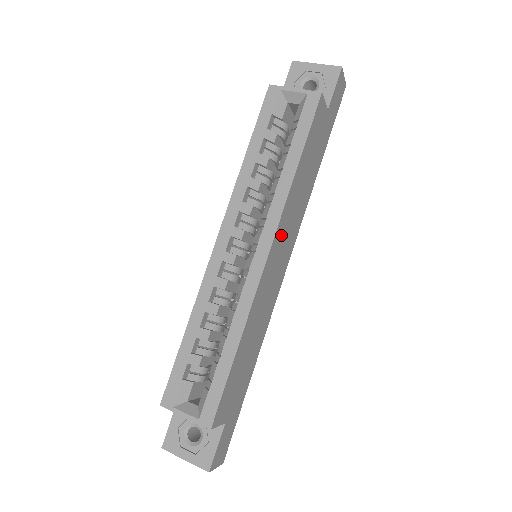
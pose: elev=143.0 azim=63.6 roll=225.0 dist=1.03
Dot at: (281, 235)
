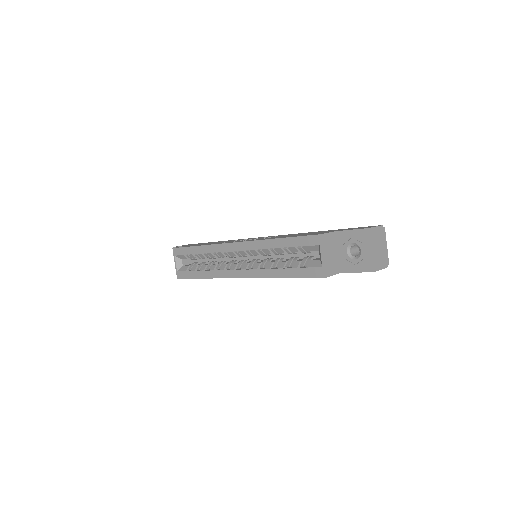
Dot at: occluded
